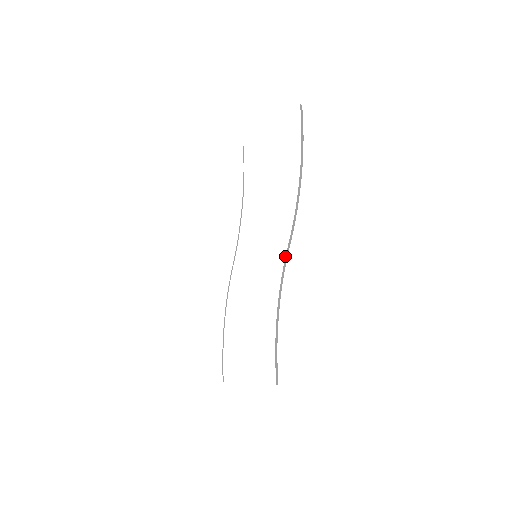
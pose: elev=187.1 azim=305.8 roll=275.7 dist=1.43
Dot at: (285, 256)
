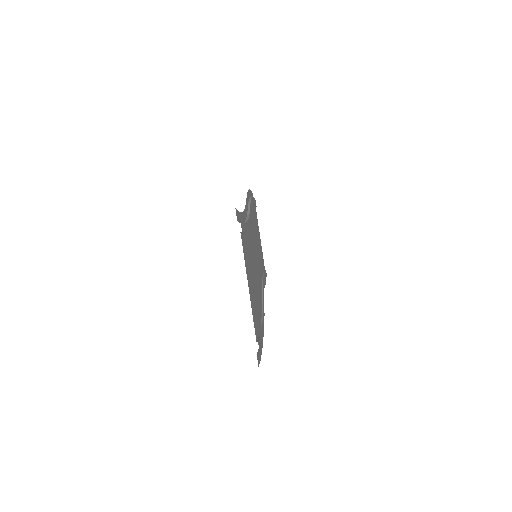
Dot at: (247, 212)
